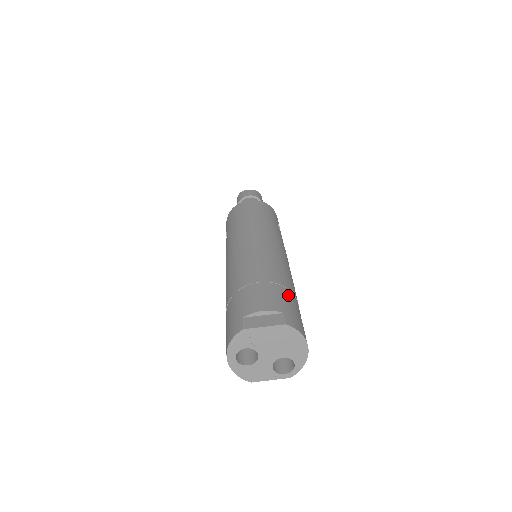
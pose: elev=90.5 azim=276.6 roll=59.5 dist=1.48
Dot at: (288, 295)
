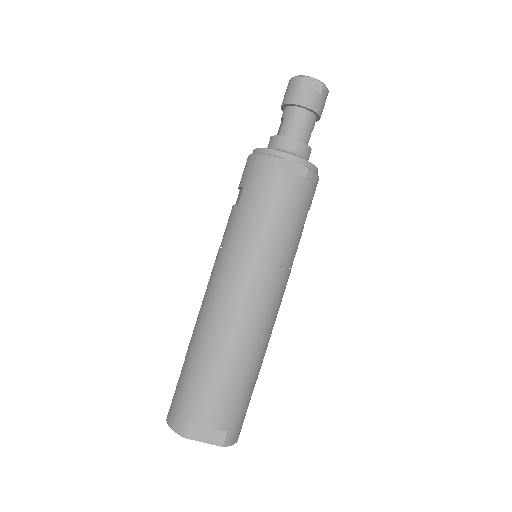
Dot at: (246, 394)
